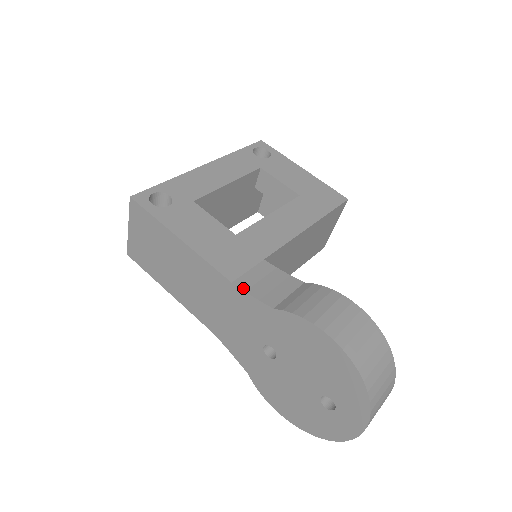
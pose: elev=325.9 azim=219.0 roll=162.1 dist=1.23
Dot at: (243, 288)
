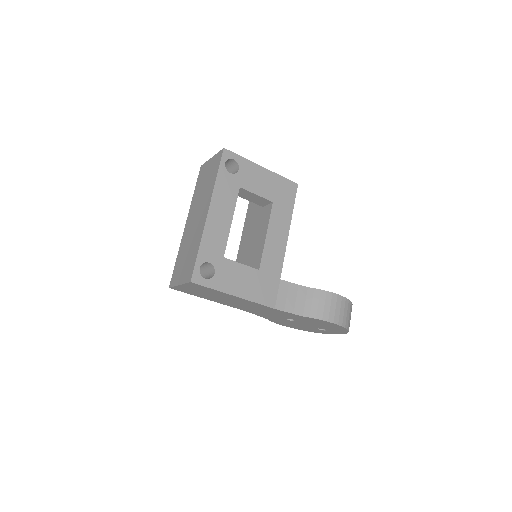
Dot at: (282, 310)
